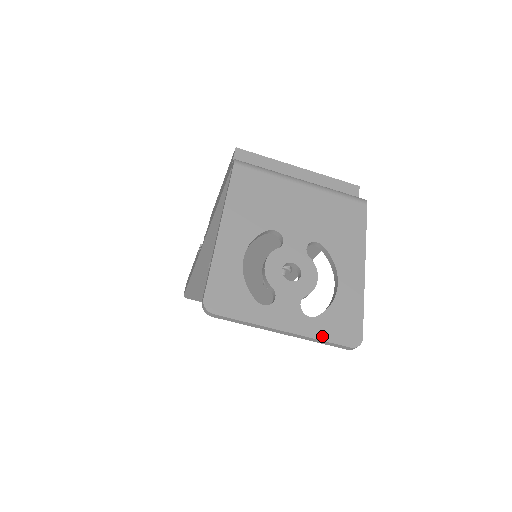
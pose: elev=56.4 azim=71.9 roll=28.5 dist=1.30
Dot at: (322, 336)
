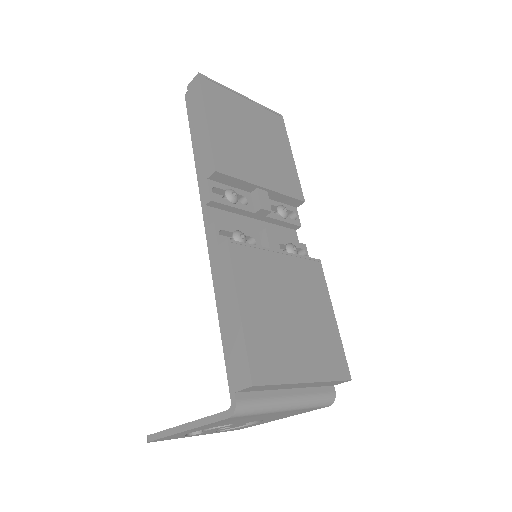
Dot at: occluded
